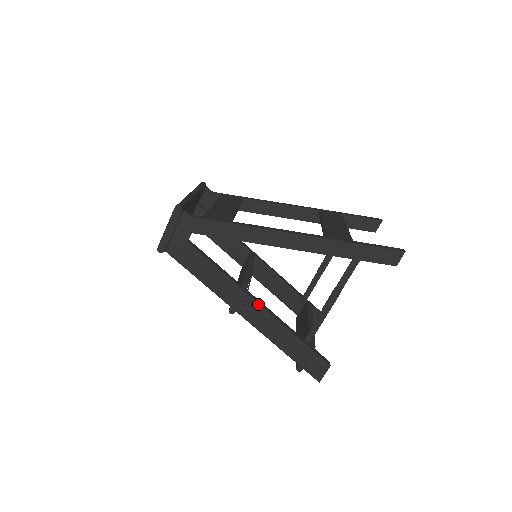
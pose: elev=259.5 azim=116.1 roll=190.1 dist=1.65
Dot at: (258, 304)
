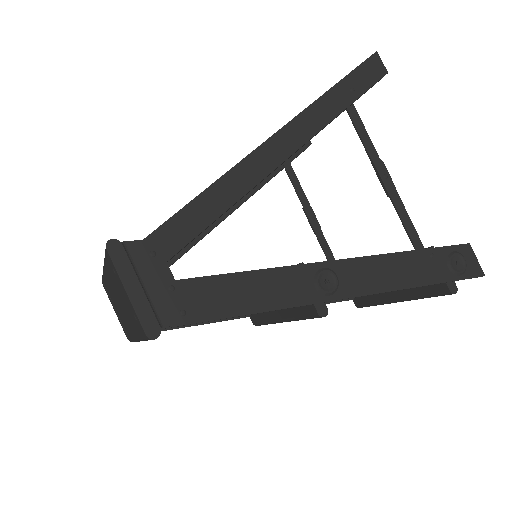
Dot at: (336, 262)
